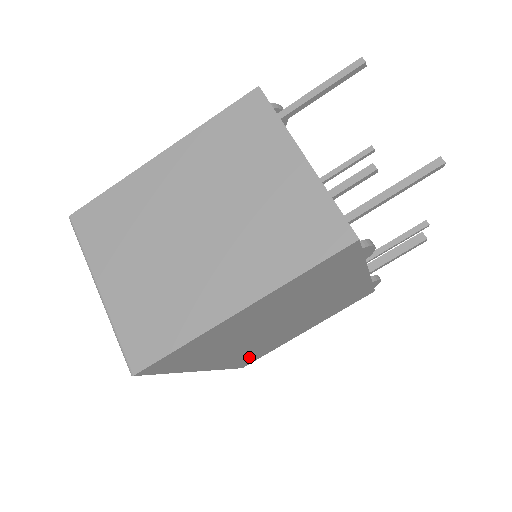
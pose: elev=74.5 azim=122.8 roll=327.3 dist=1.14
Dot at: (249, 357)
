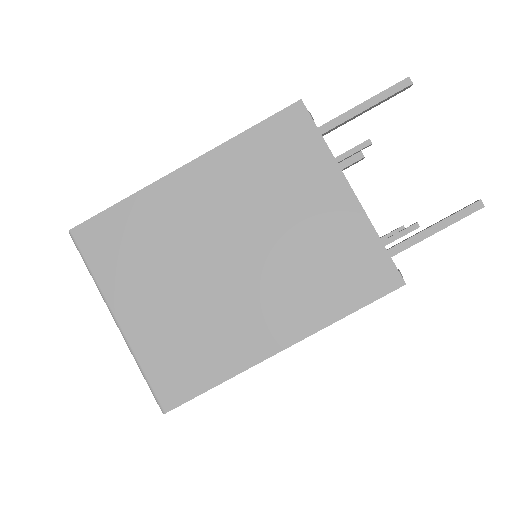
Dot at: occluded
